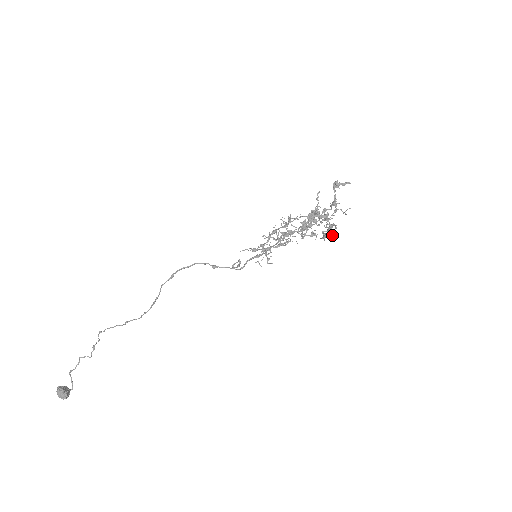
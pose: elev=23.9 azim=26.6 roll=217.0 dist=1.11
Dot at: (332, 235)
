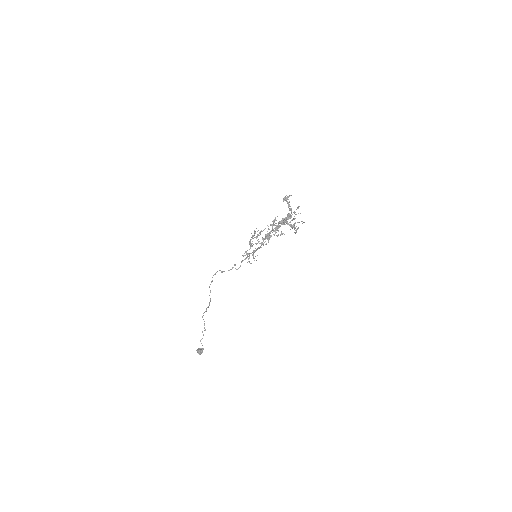
Dot at: (295, 230)
